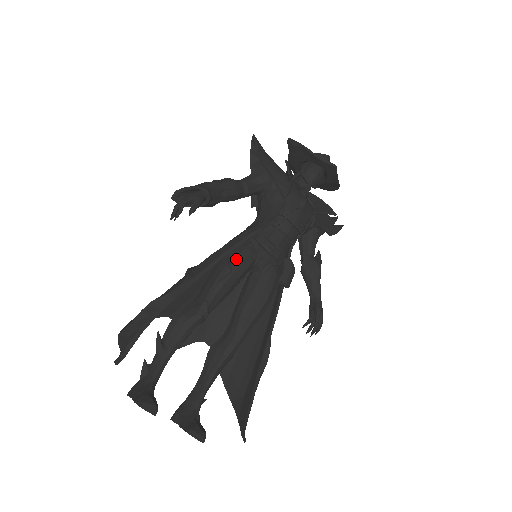
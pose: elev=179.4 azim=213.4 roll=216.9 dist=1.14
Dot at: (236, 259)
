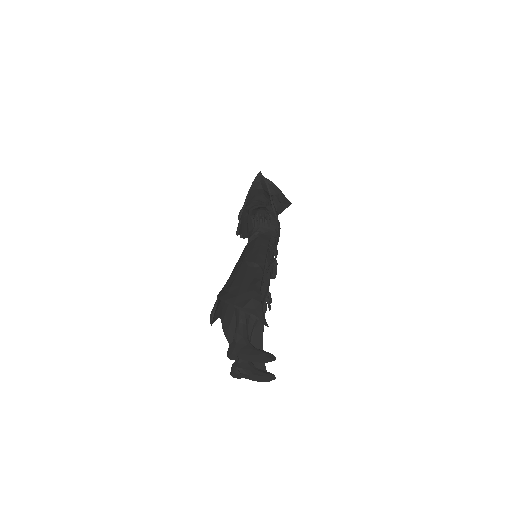
Dot at: (268, 258)
